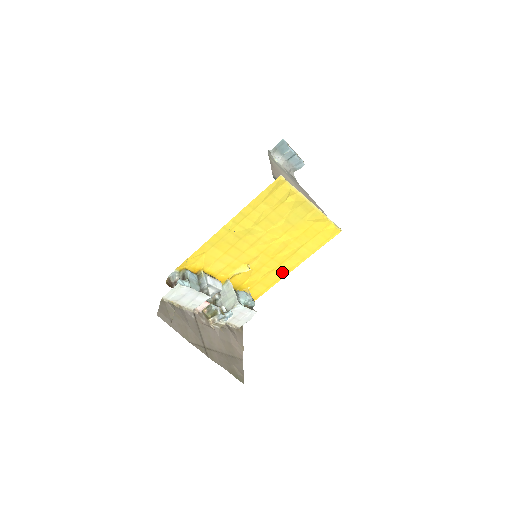
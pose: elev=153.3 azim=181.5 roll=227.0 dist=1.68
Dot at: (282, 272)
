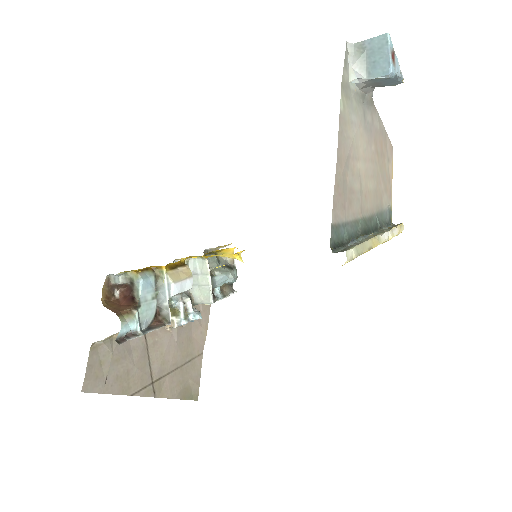
Dot at: occluded
